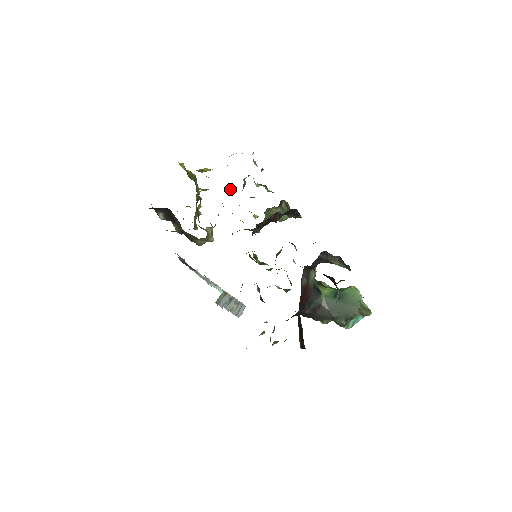
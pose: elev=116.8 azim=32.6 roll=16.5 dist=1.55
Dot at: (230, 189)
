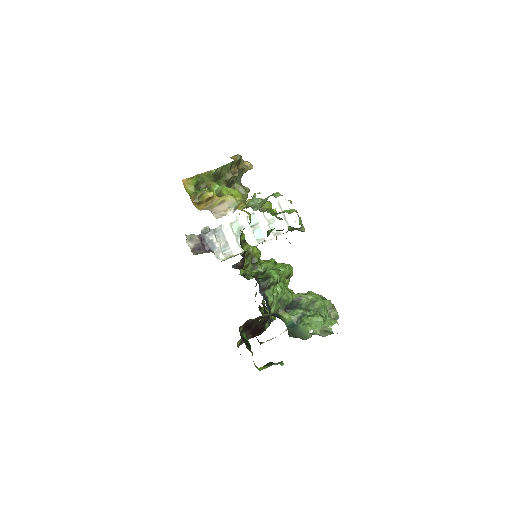
Dot at: occluded
